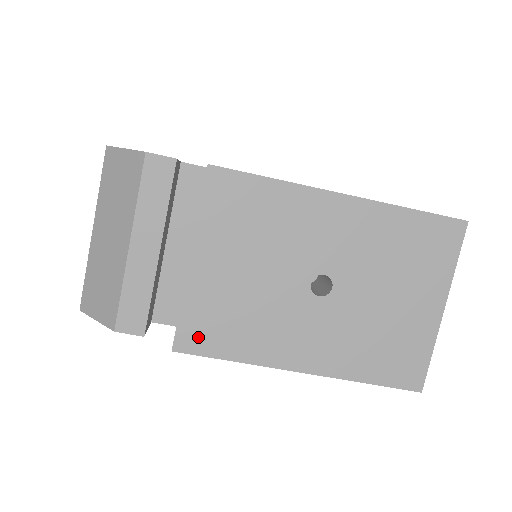
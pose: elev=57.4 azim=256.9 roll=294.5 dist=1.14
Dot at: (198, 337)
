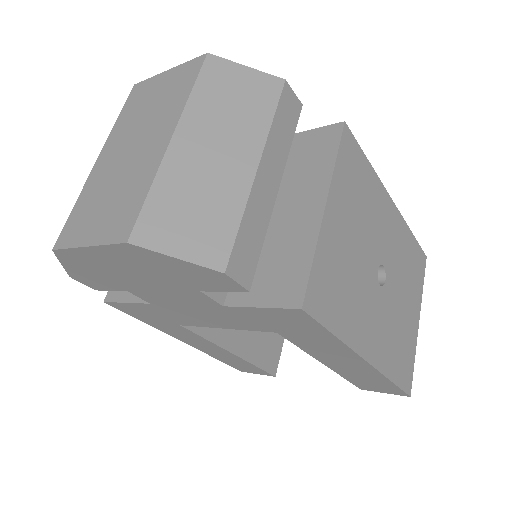
Dot at: (320, 298)
